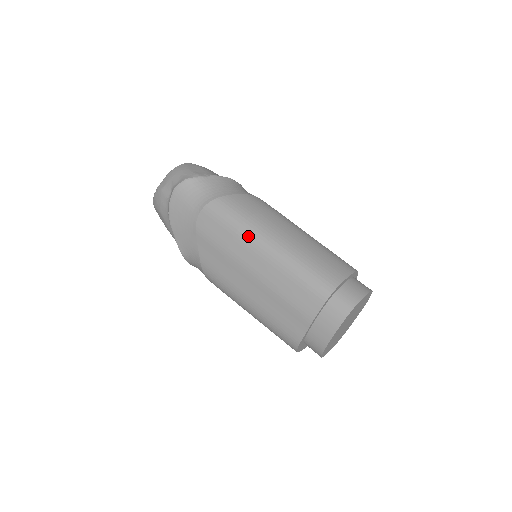
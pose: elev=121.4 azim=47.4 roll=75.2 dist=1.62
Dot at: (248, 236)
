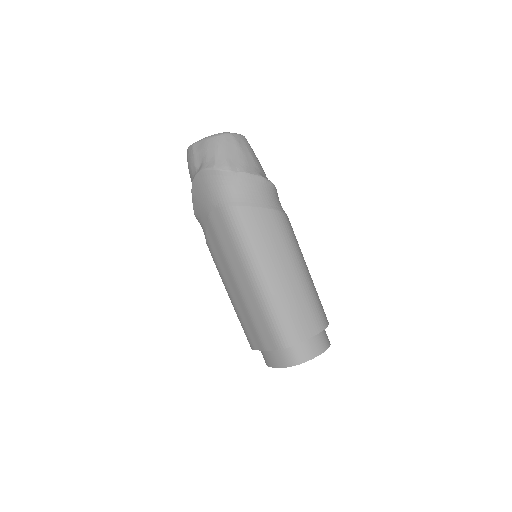
Dot at: (245, 260)
